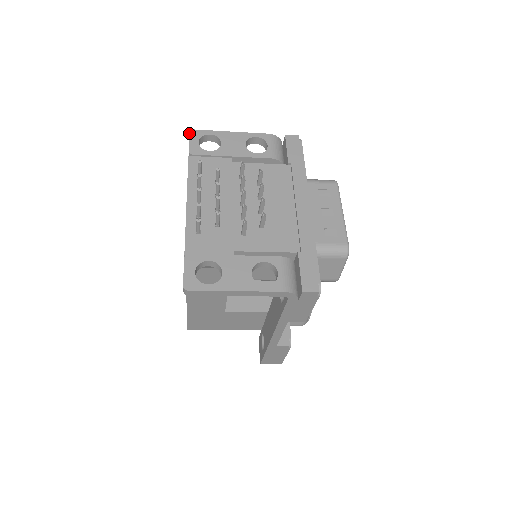
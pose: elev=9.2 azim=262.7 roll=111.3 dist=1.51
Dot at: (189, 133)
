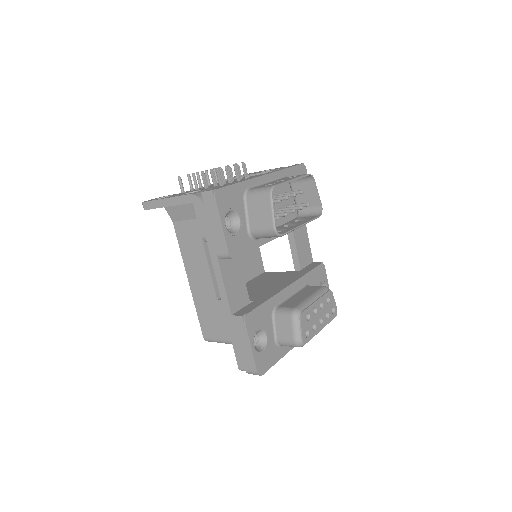
Dot at: occluded
